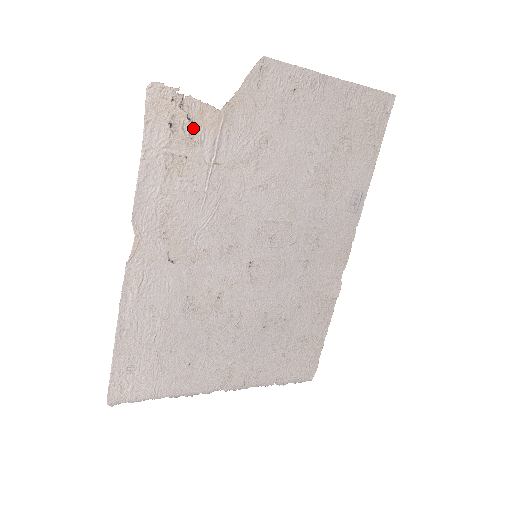
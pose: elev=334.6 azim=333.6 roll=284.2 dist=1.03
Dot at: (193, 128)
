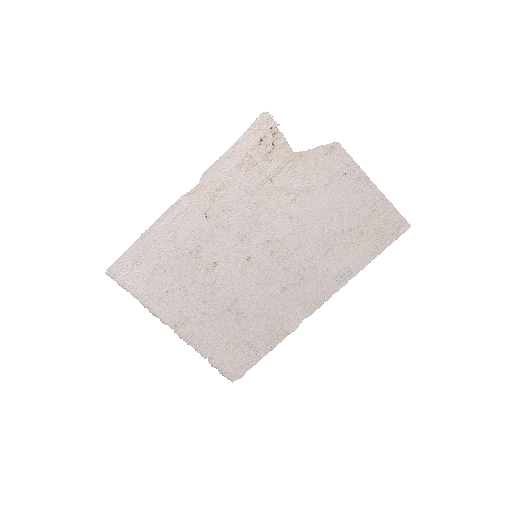
Dot at: (272, 151)
